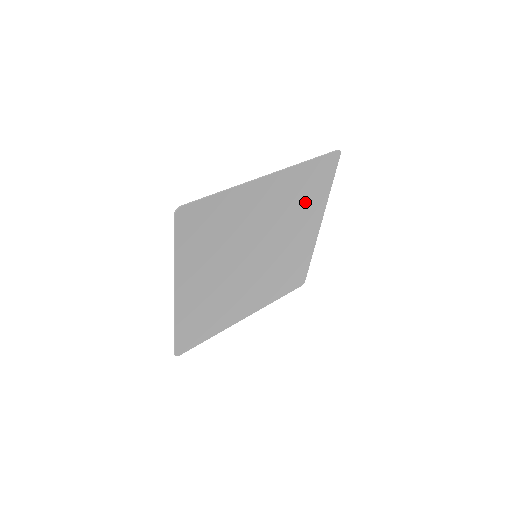
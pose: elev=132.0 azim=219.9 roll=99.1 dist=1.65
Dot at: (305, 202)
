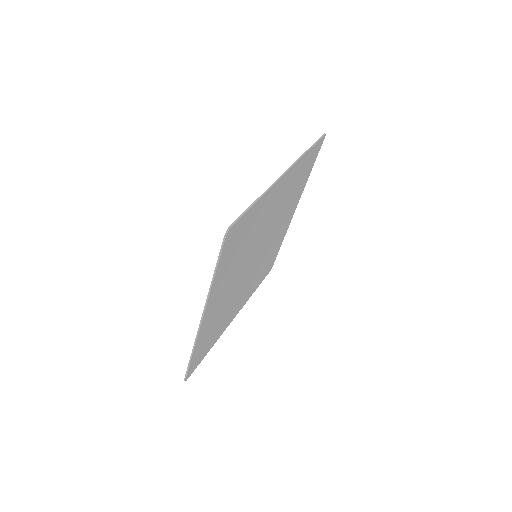
Dot at: (295, 191)
